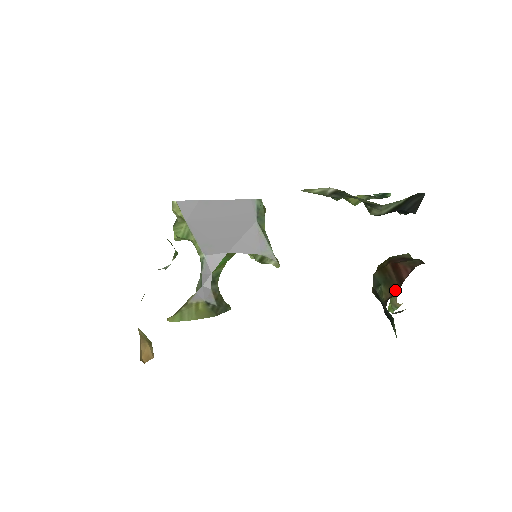
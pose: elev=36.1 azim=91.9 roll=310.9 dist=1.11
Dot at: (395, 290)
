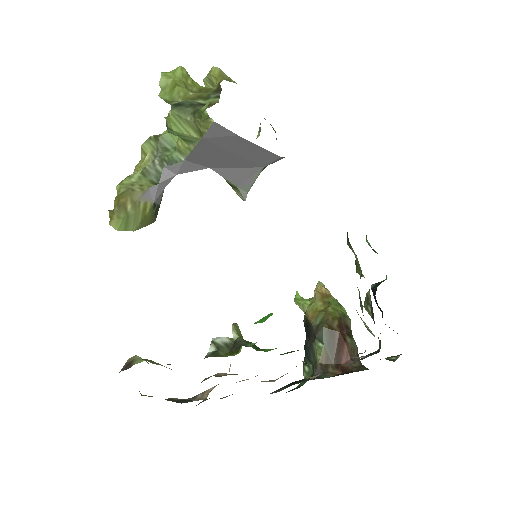
Dot at: (331, 362)
